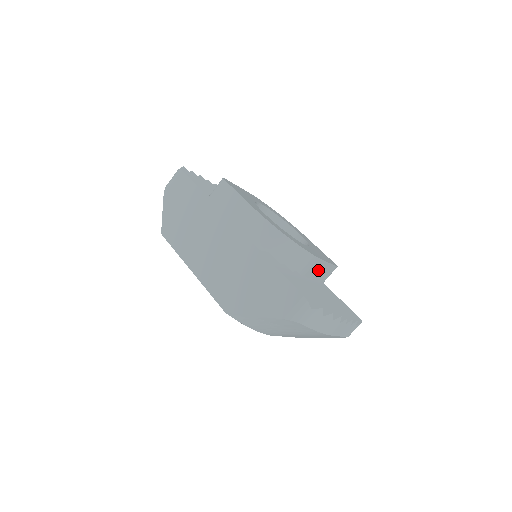
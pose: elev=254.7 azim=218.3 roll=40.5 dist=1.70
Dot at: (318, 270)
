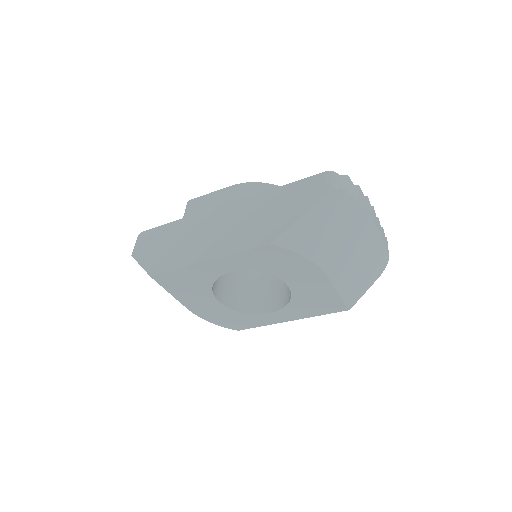
Dot at: occluded
